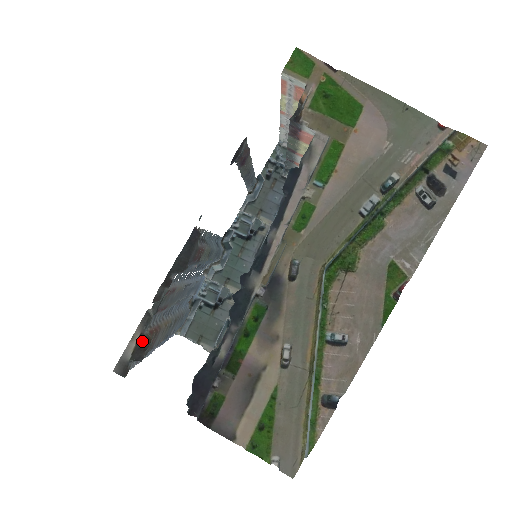
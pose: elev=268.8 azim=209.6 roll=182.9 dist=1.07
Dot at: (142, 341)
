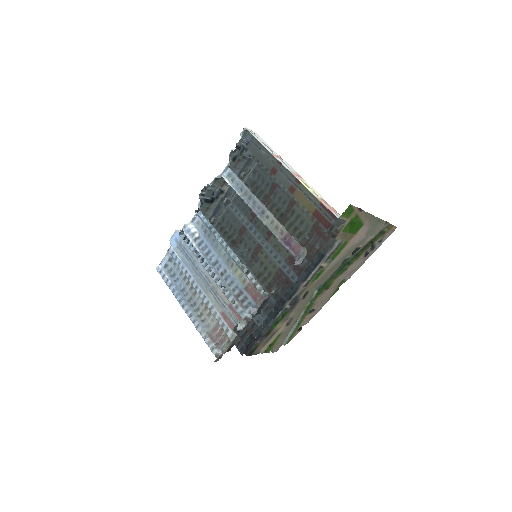
Dot at: (231, 346)
